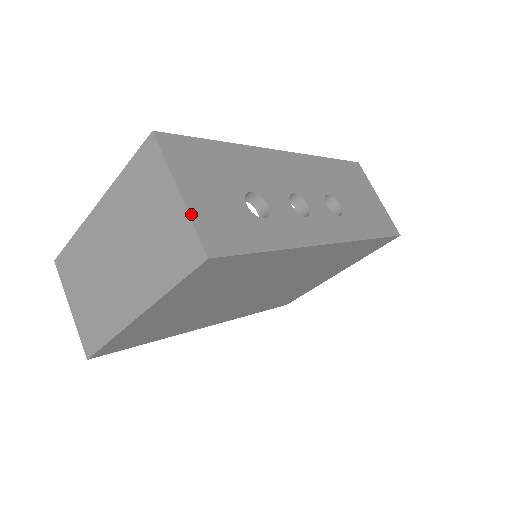
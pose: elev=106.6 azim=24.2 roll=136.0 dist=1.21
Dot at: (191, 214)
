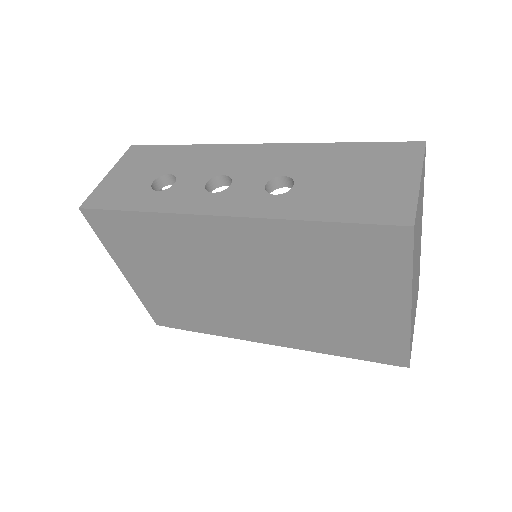
Dot at: (99, 186)
